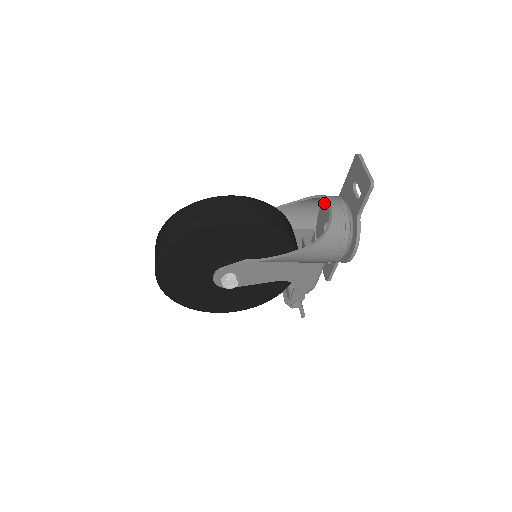
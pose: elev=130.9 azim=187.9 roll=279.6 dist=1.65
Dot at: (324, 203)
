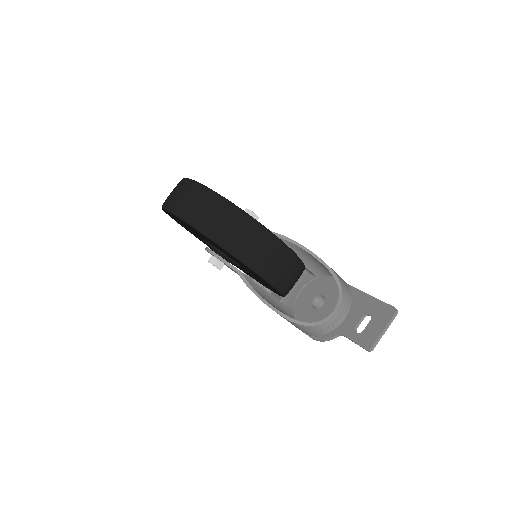
Dot at: occluded
